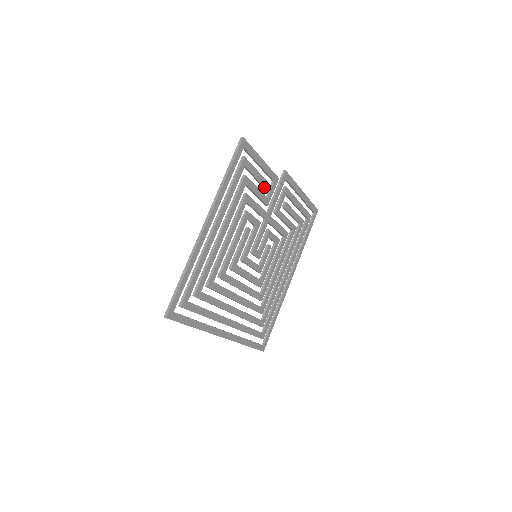
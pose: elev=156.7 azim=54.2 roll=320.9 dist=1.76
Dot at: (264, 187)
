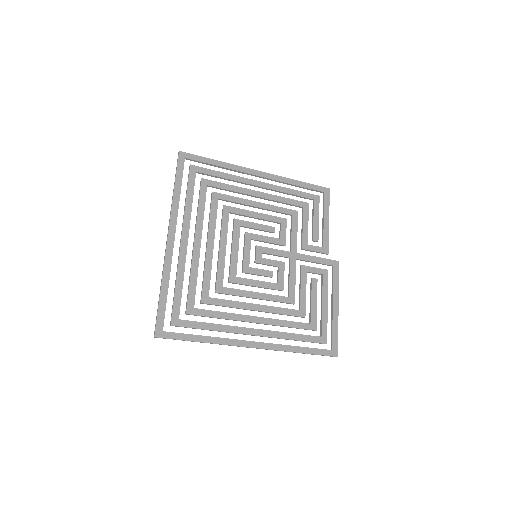
Dot at: (313, 236)
